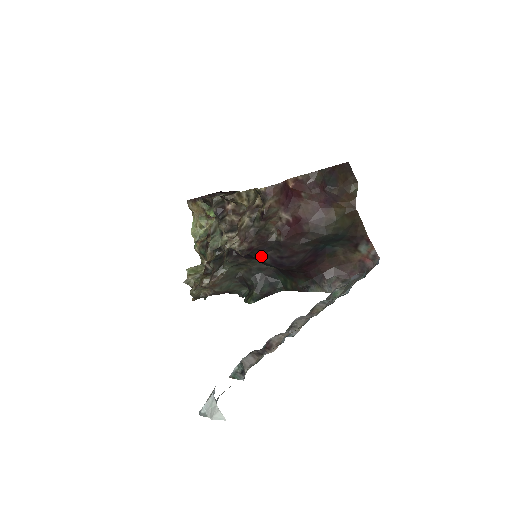
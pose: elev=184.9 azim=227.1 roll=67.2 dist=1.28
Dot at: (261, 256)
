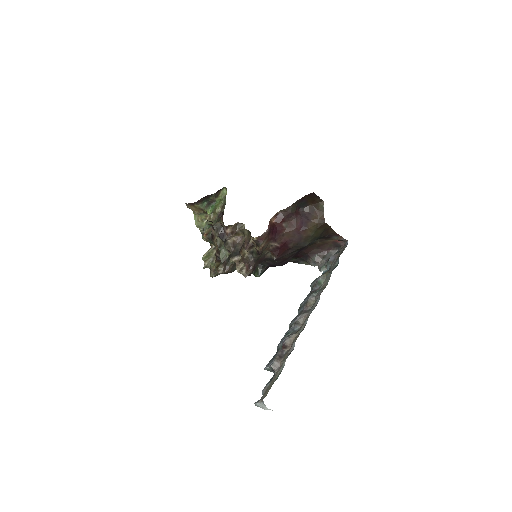
Dot at: (261, 263)
